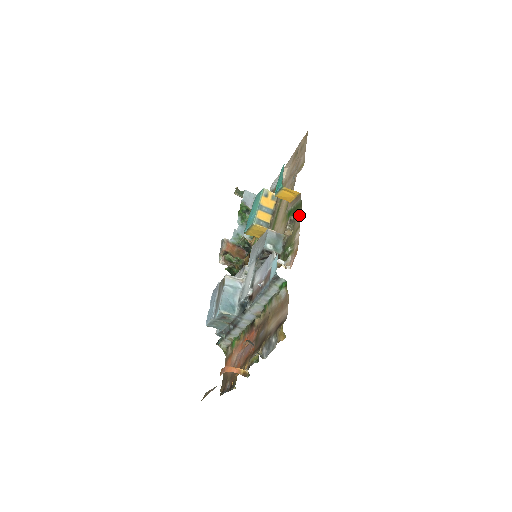
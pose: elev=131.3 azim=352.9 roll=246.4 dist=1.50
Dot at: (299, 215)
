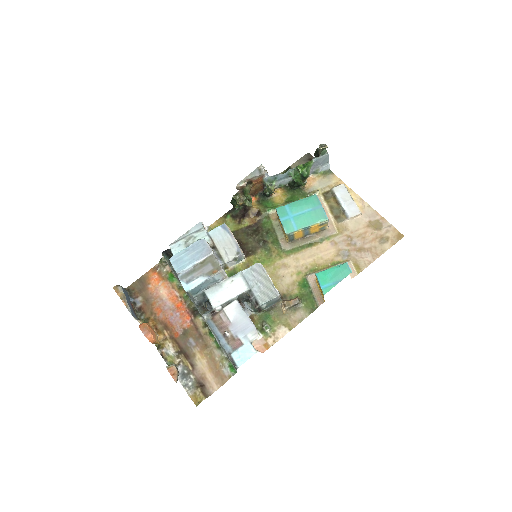
Dot at: (302, 317)
